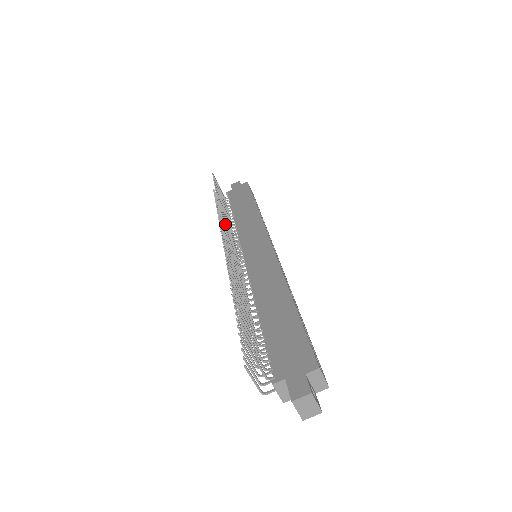
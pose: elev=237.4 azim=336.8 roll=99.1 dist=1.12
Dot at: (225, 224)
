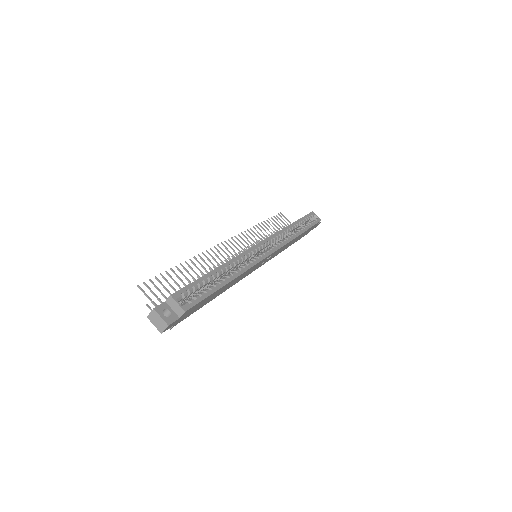
Dot at: (243, 239)
